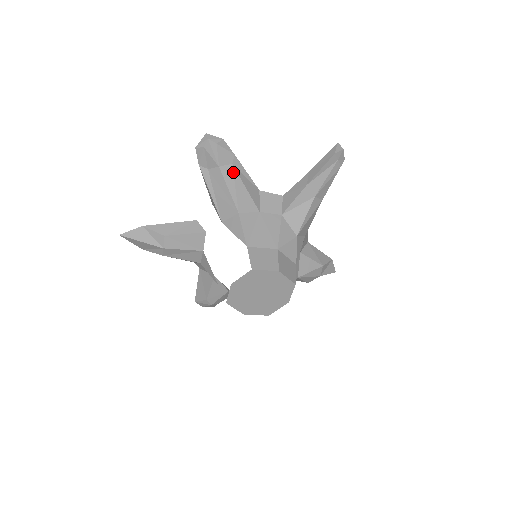
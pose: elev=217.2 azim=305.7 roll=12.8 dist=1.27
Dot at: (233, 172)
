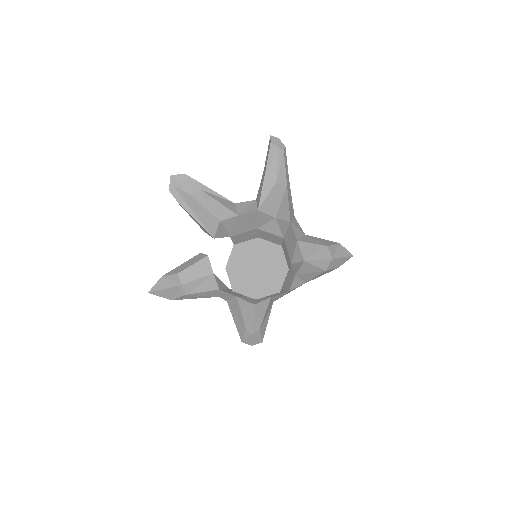
Dot at: (203, 195)
